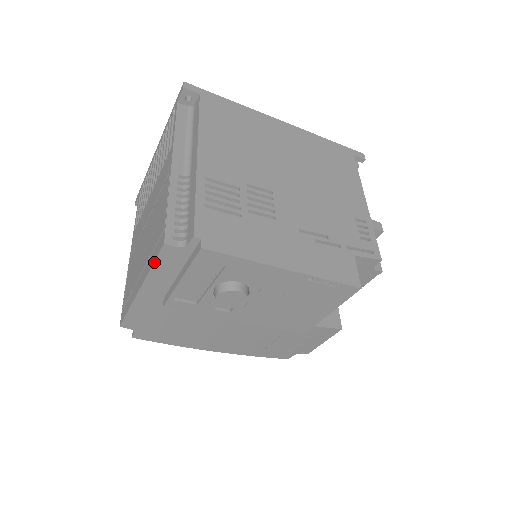
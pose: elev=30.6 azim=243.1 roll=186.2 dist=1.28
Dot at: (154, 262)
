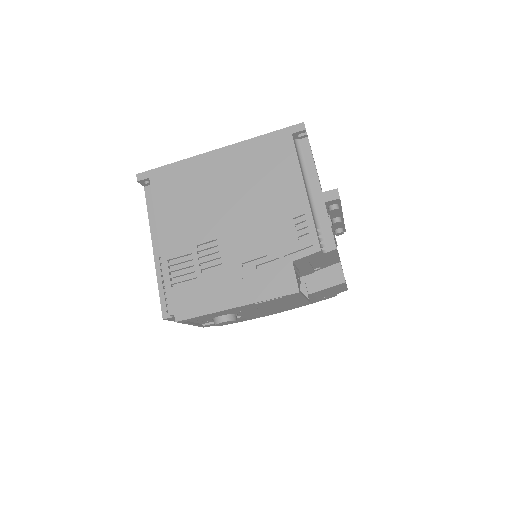
Dot at: occluded
